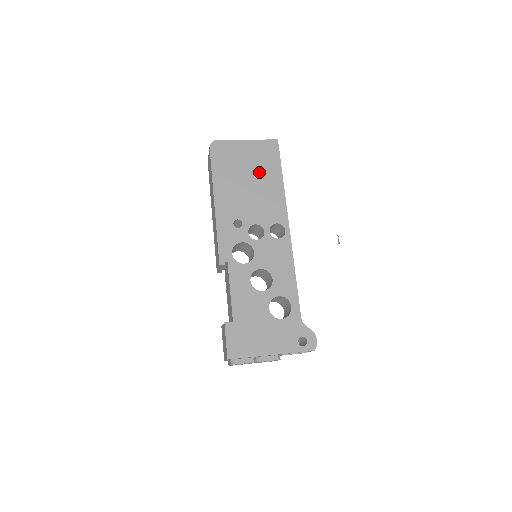
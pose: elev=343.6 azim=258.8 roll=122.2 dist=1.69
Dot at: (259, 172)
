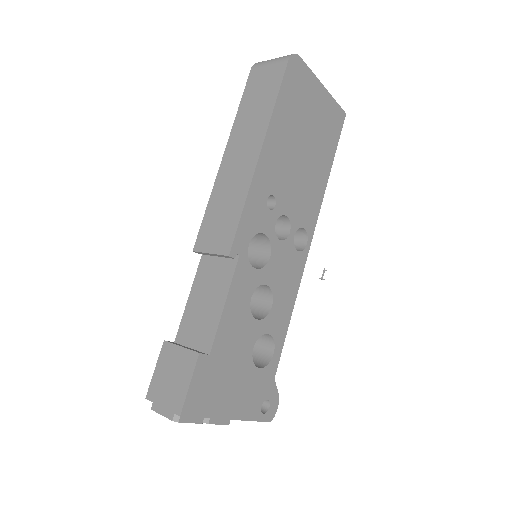
Dot at: (317, 143)
